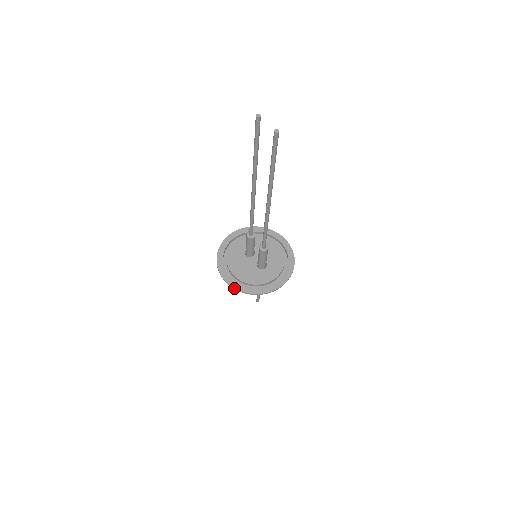
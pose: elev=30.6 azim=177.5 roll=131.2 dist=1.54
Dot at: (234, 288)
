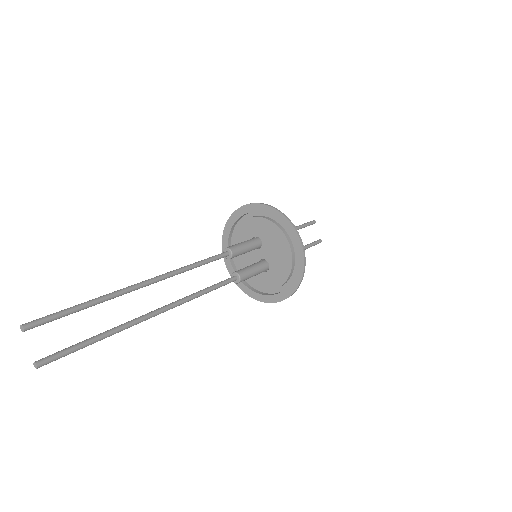
Dot at: occluded
